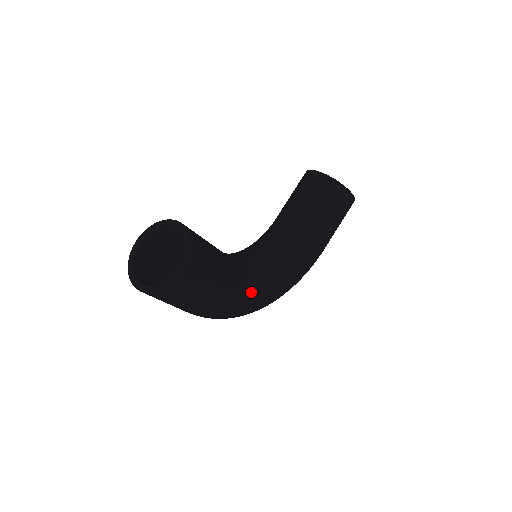
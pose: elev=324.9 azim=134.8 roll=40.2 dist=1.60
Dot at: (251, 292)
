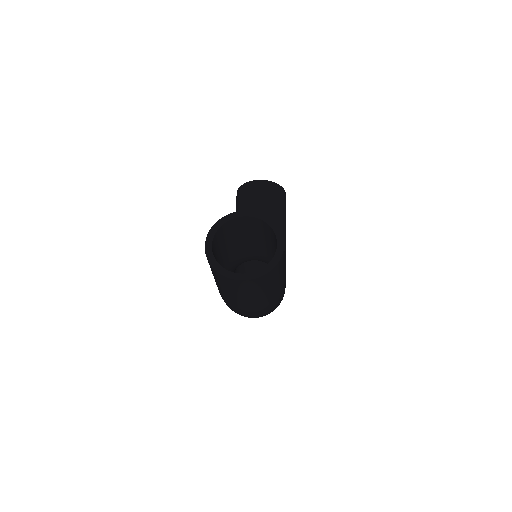
Dot at: occluded
